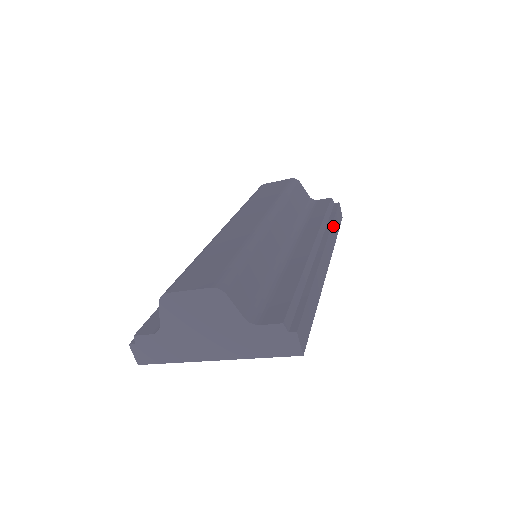
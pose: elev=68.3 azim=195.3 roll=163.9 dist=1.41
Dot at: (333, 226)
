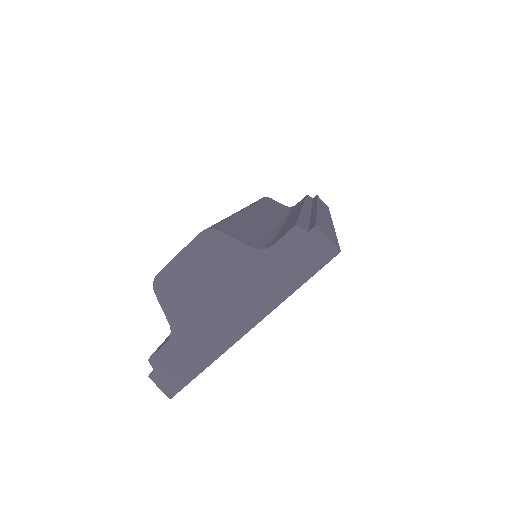
Dot at: occluded
